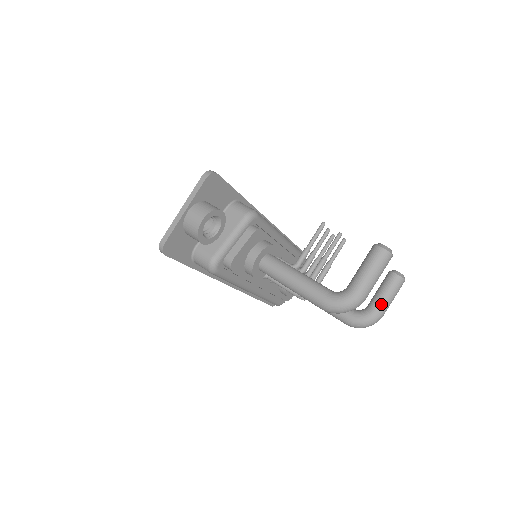
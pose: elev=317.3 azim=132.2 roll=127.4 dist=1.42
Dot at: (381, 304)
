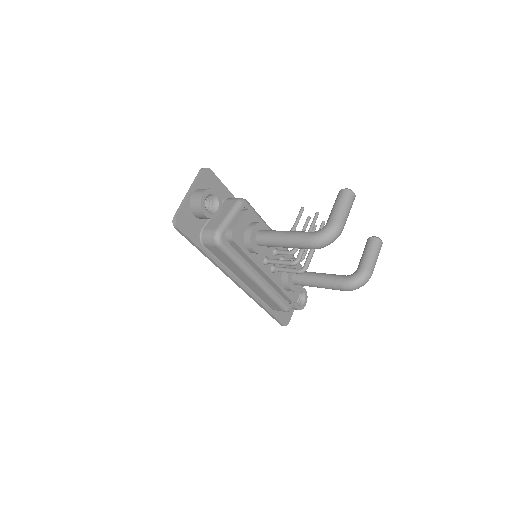
Dot at: (367, 261)
